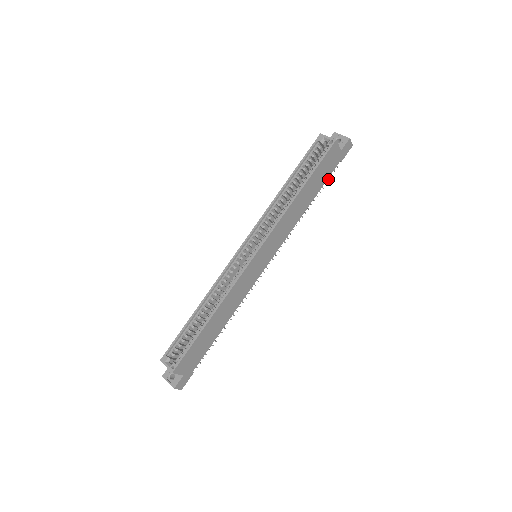
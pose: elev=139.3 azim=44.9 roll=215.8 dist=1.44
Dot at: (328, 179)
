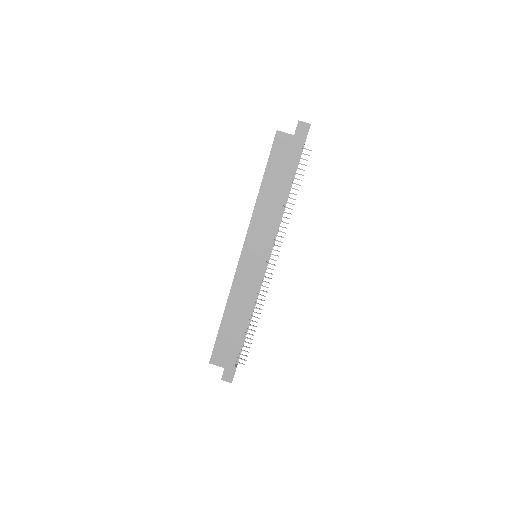
Dot at: occluded
